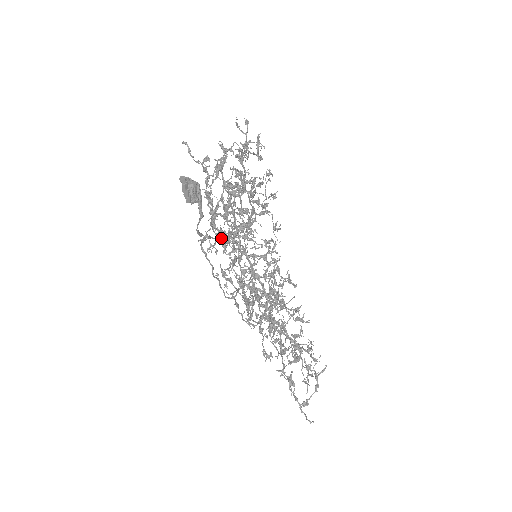
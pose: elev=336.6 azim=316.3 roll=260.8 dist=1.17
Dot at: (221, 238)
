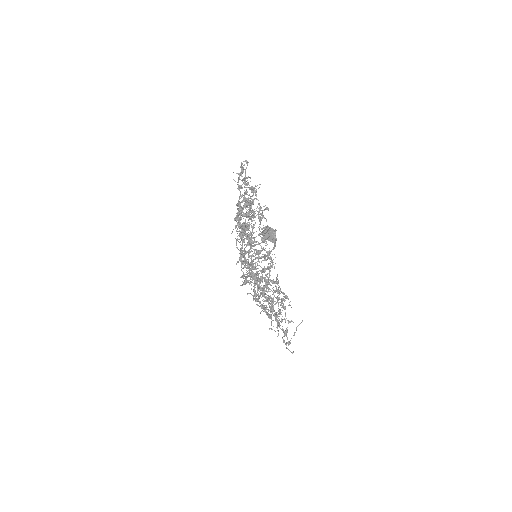
Dot at: (256, 252)
